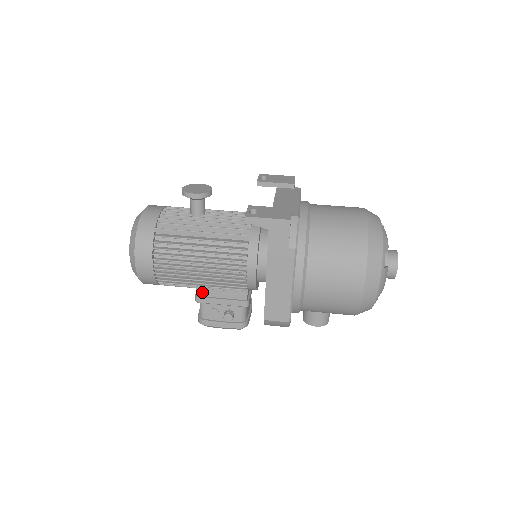
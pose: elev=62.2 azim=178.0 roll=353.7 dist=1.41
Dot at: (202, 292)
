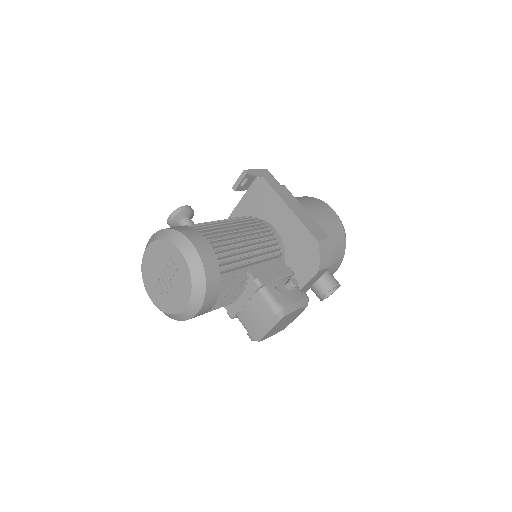
Dot at: (256, 274)
